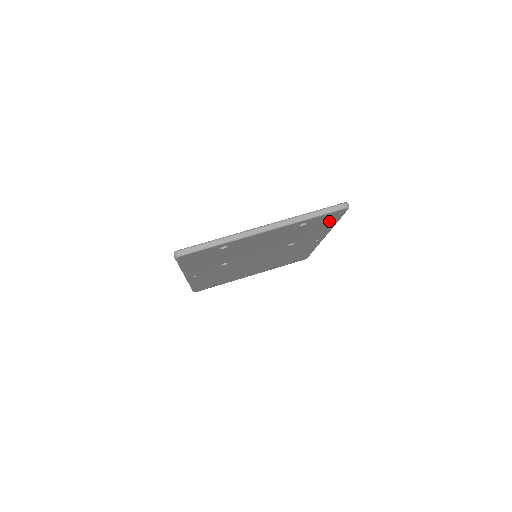
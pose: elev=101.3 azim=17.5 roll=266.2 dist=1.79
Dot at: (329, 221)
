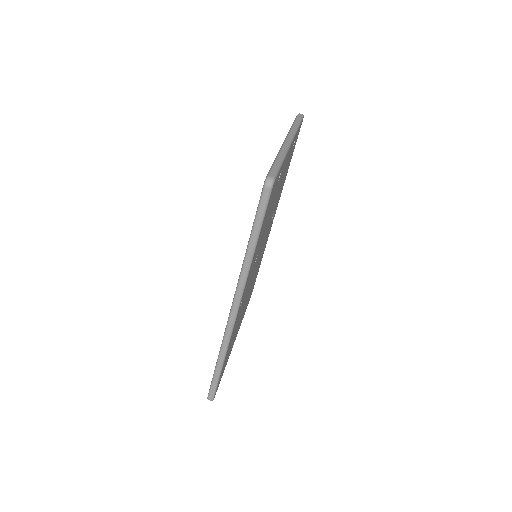
Dot at: occluded
